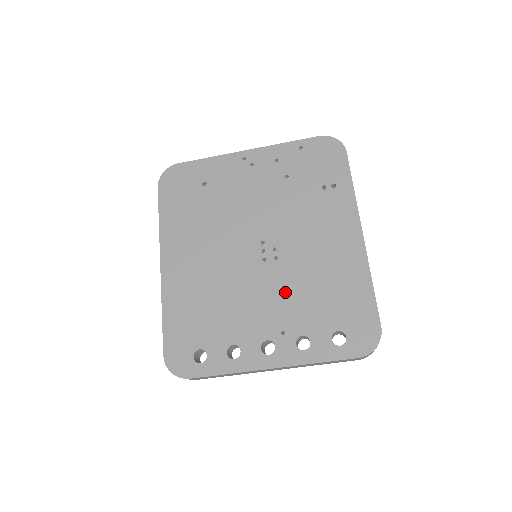
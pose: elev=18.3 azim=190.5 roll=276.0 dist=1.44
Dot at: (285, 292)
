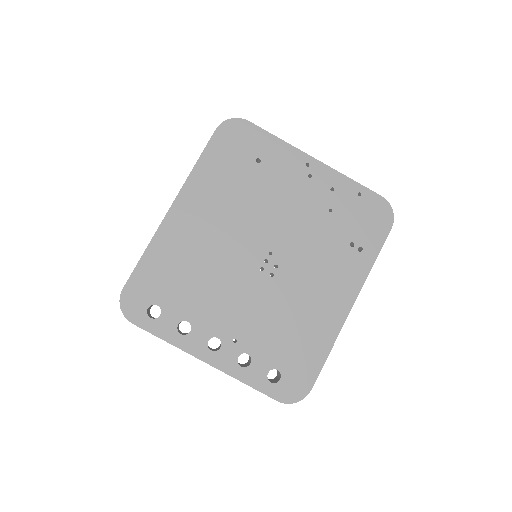
Dot at: (259, 309)
